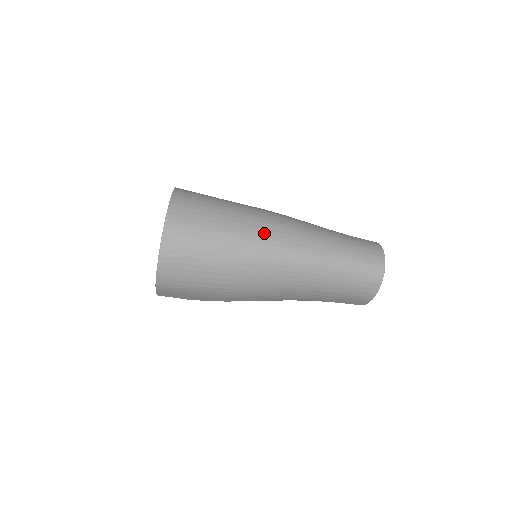
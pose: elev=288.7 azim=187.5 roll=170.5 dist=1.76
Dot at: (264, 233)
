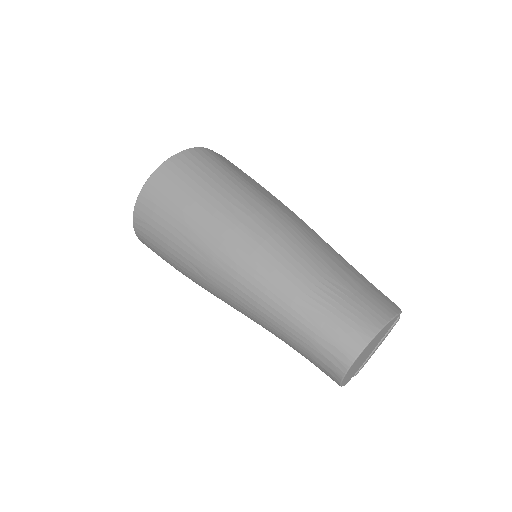
Dot at: (223, 242)
